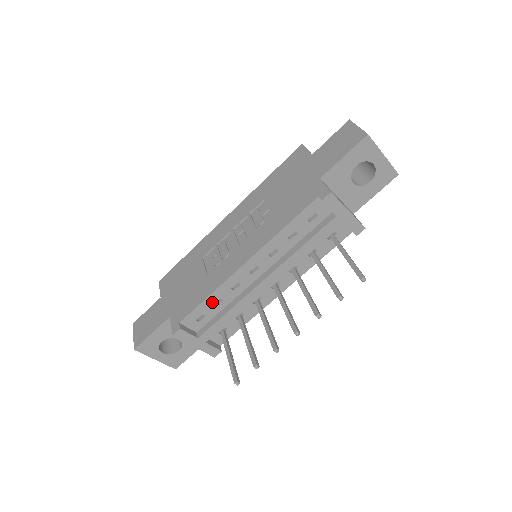
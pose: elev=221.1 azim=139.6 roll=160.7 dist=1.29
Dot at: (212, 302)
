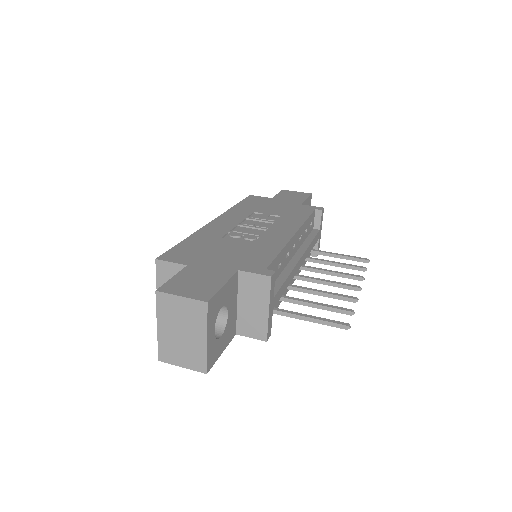
Dot at: (279, 261)
